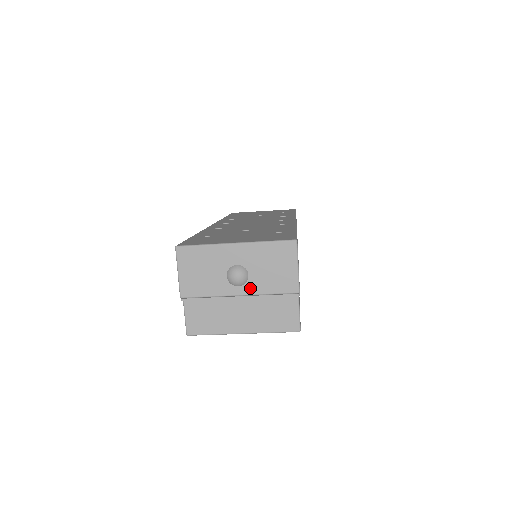
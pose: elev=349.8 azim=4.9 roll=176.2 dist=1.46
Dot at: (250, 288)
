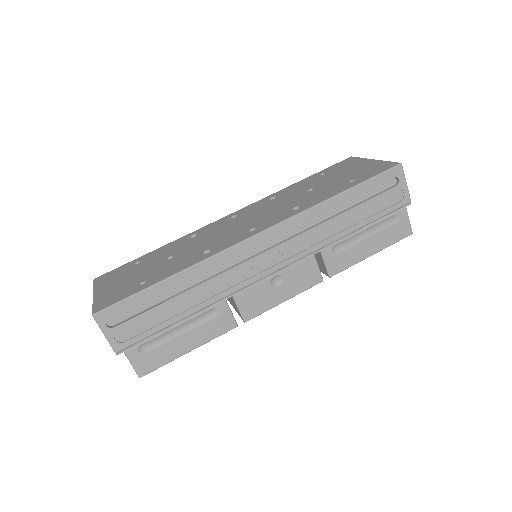
Dot at: occluded
